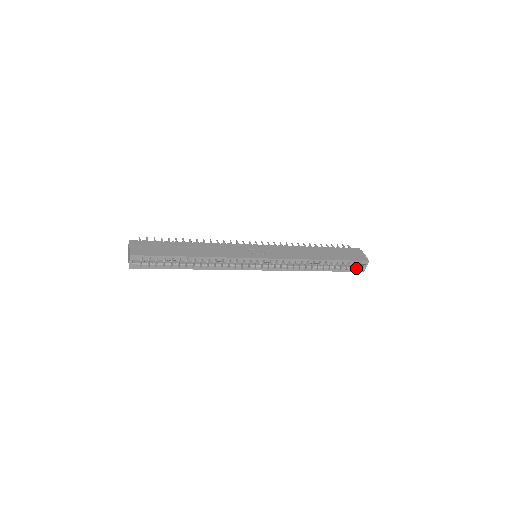
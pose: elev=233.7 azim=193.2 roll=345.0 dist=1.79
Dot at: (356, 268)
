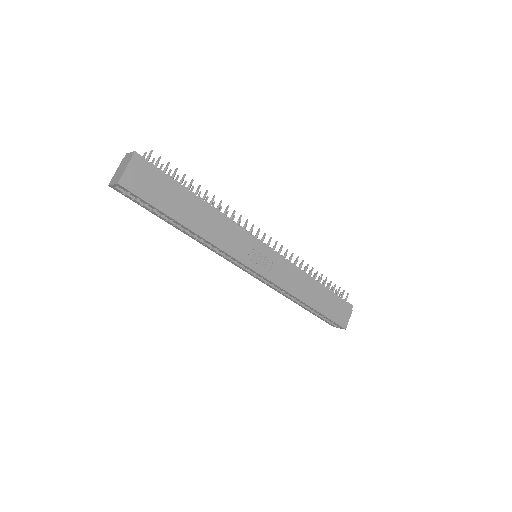
Dot at: (330, 323)
